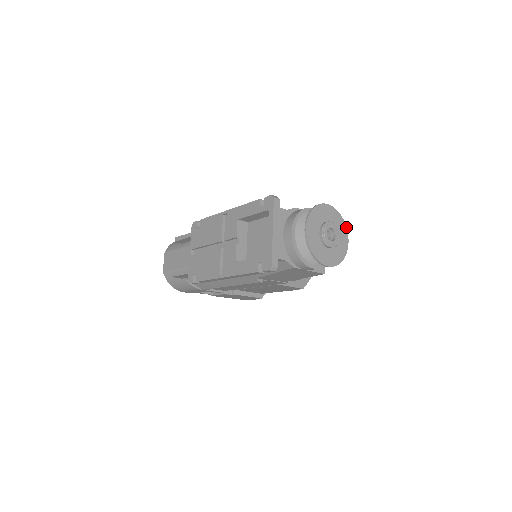
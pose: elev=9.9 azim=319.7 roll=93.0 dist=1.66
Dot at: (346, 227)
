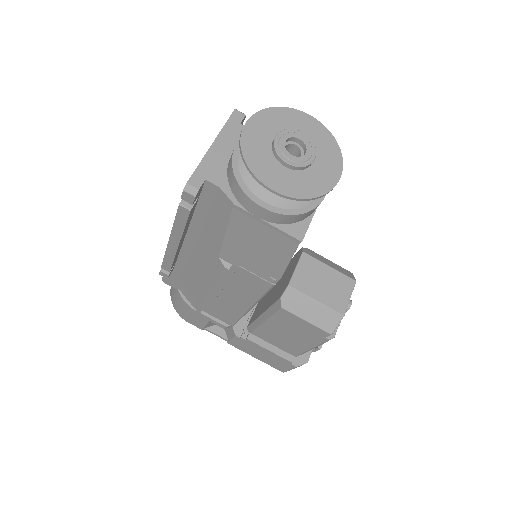
Dot at: (342, 158)
